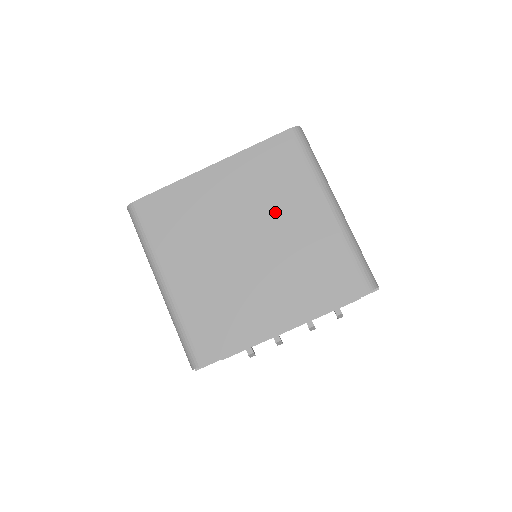
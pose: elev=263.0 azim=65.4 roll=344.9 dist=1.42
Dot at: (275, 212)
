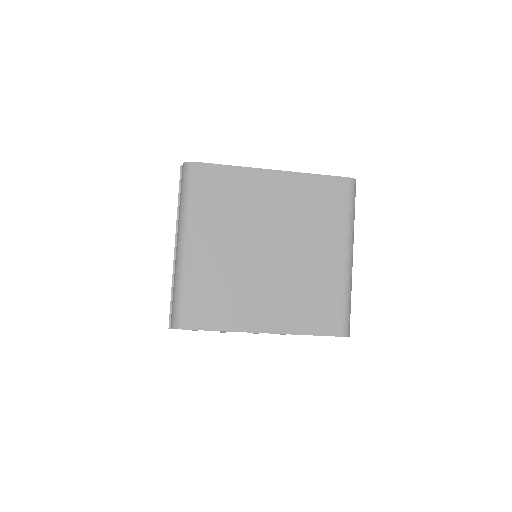
Dot at: (305, 237)
